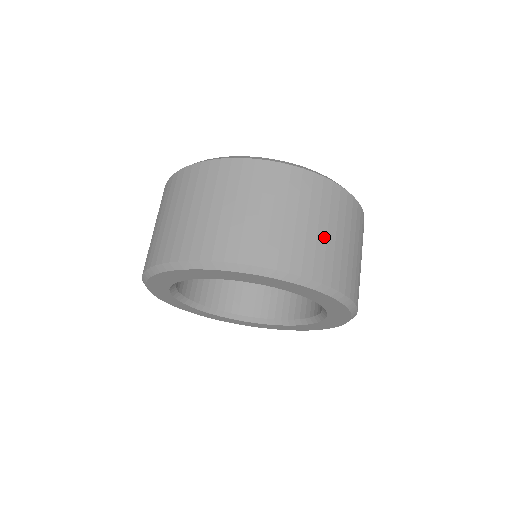
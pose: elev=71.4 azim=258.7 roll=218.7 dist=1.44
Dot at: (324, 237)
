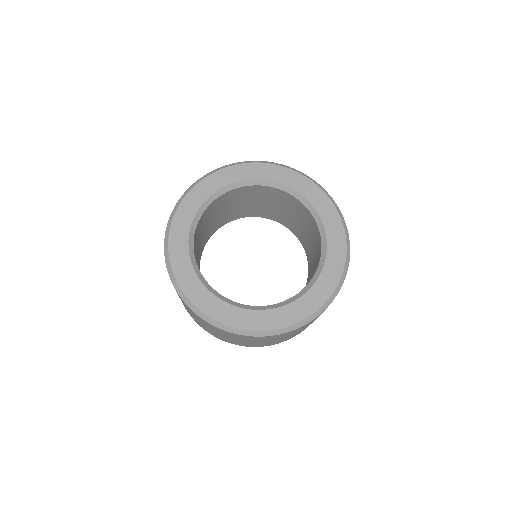
Dot at: occluded
